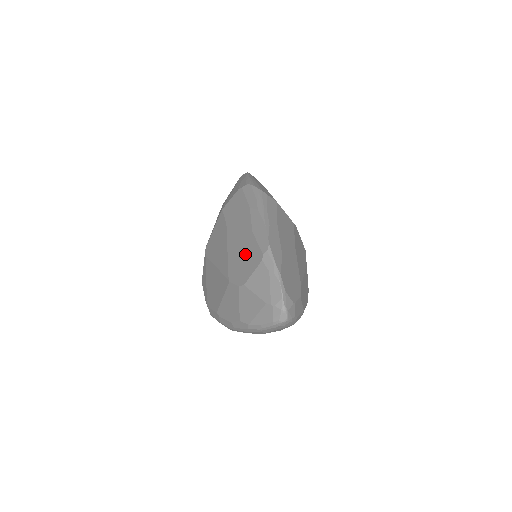
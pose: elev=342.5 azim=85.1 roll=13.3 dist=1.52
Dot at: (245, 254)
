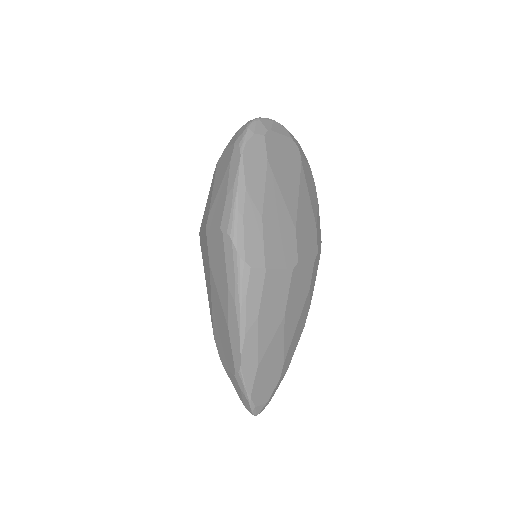
Dot at: (223, 339)
